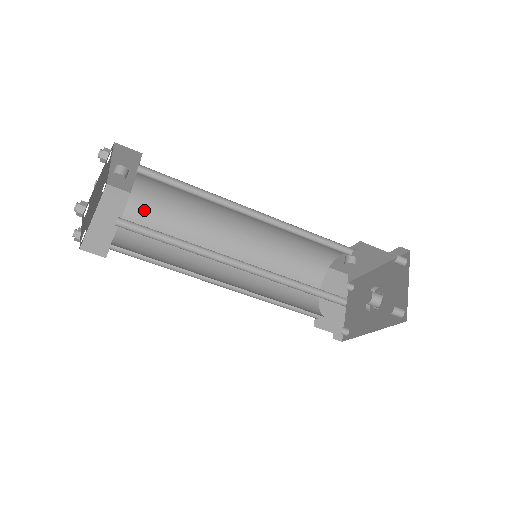
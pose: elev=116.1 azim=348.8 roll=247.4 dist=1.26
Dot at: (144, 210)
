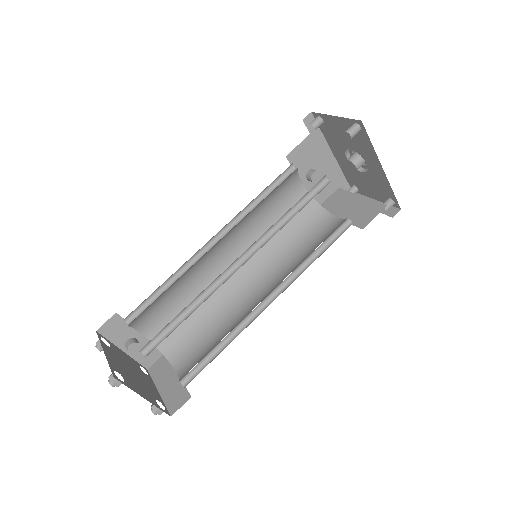
Dot at: (179, 345)
